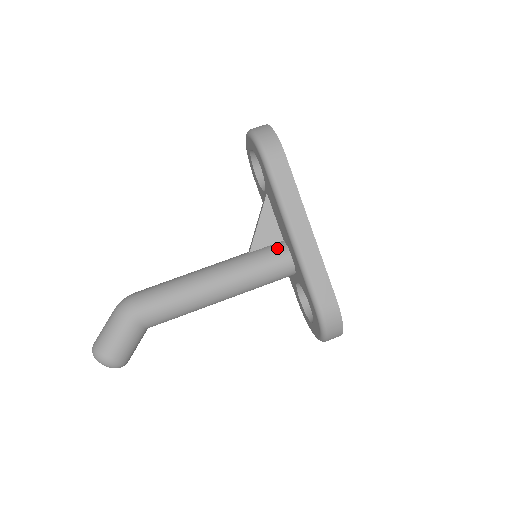
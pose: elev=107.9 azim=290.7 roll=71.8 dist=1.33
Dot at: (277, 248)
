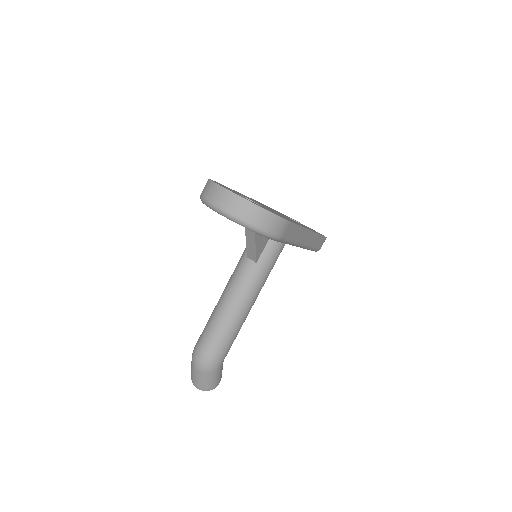
Dot at: (275, 245)
